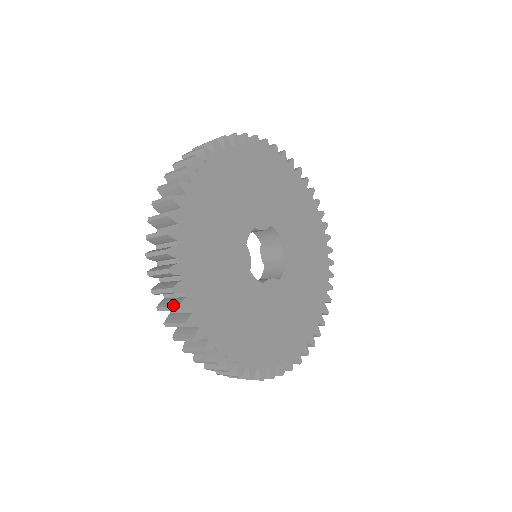
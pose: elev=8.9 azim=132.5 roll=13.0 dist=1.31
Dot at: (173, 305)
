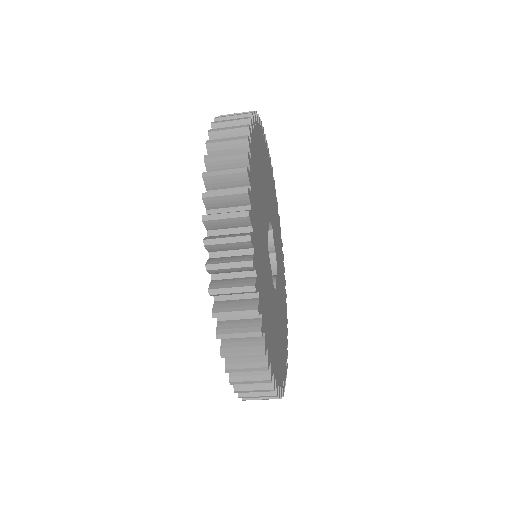
Dot at: (240, 126)
